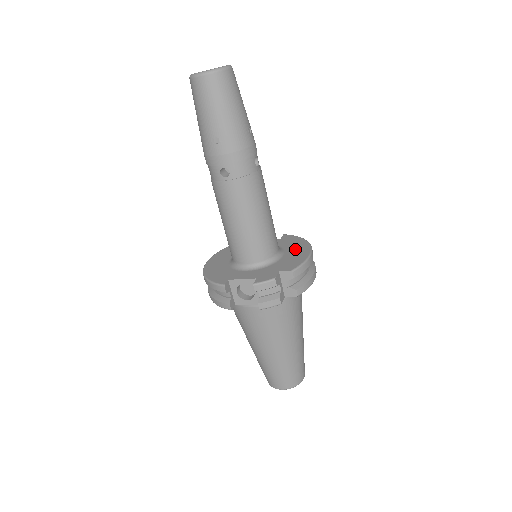
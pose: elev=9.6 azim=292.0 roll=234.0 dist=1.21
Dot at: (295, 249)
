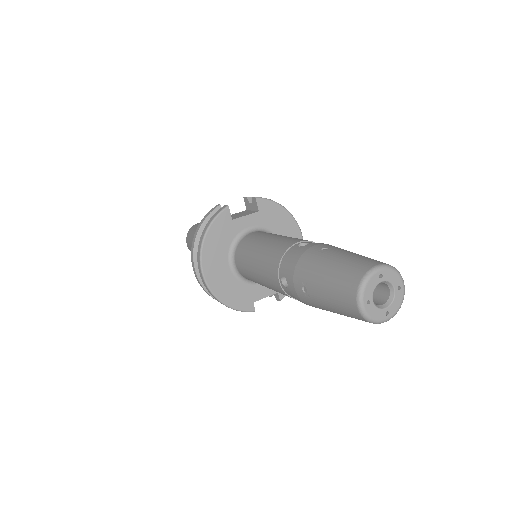
Dot at: (286, 233)
